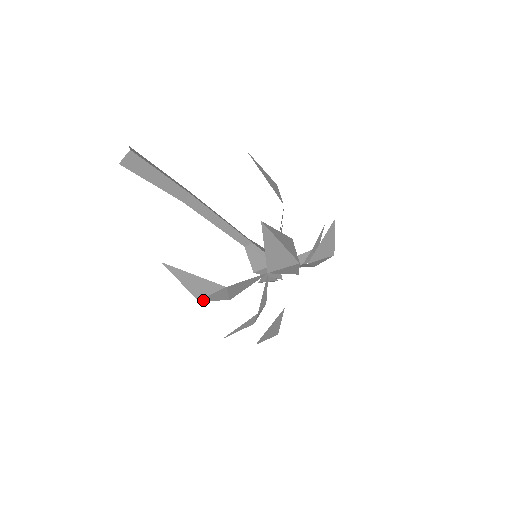
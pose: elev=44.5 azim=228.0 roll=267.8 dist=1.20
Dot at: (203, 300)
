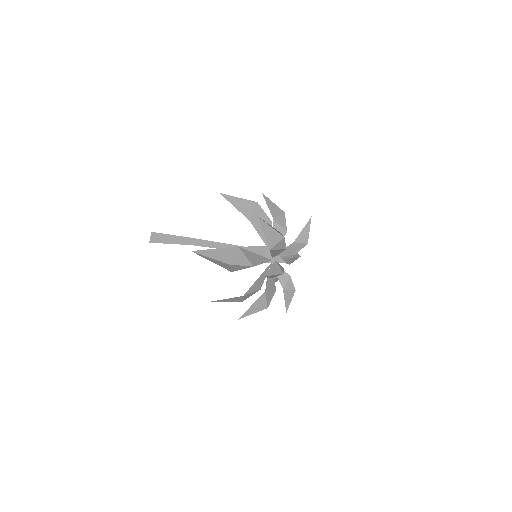
Dot at: (233, 264)
